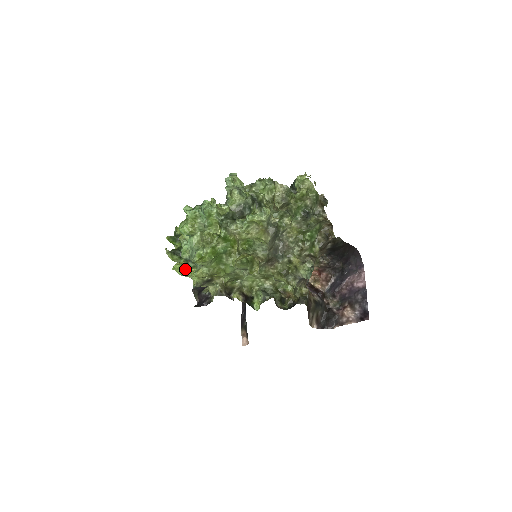
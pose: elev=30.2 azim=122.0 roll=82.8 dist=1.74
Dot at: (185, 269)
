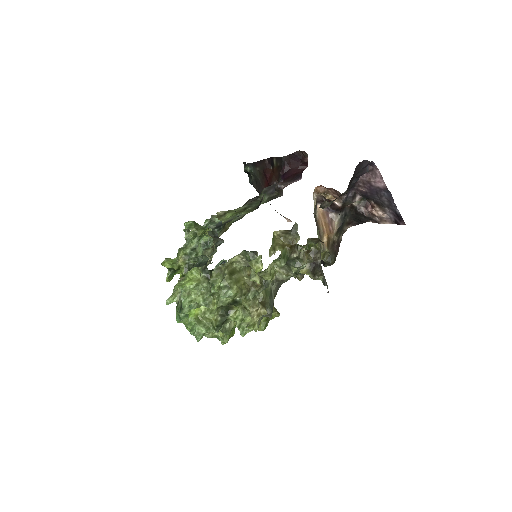
Dot at: occluded
